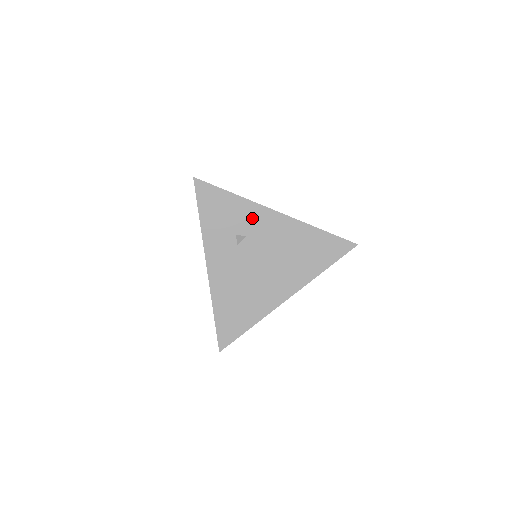
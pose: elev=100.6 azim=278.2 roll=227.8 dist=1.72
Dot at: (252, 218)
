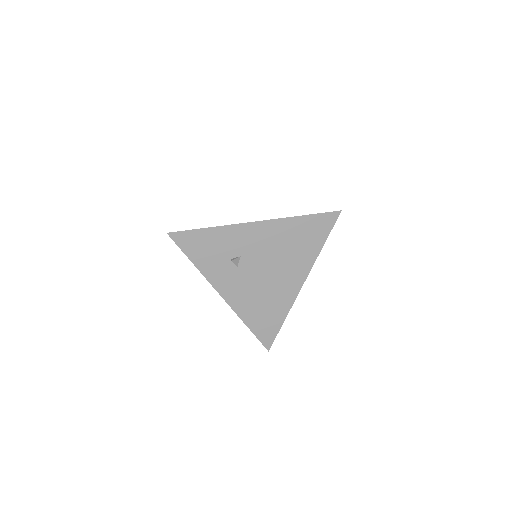
Dot at: (237, 239)
